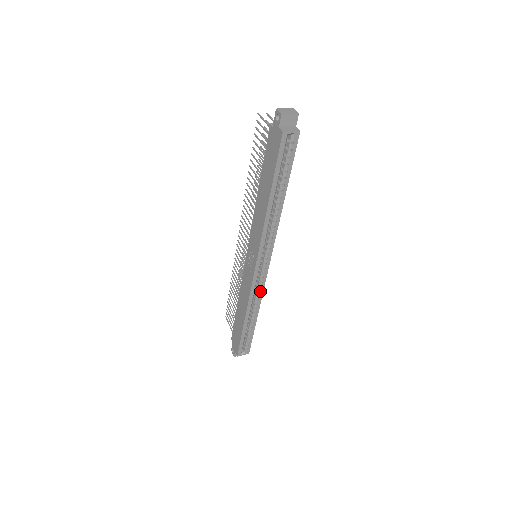
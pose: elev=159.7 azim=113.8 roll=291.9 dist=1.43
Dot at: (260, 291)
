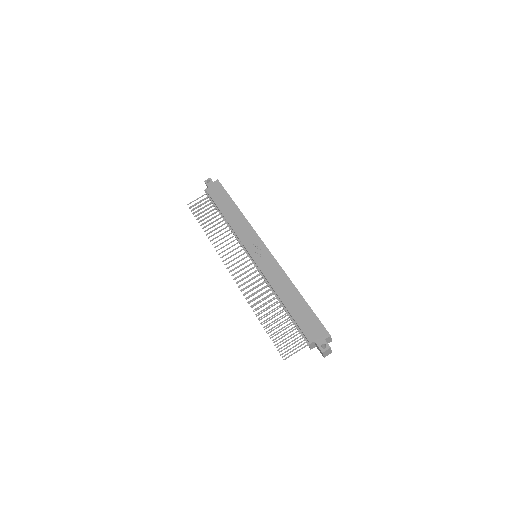
Dot at: occluded
